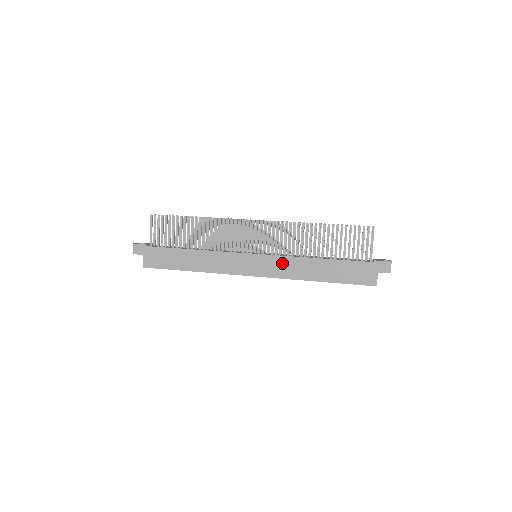
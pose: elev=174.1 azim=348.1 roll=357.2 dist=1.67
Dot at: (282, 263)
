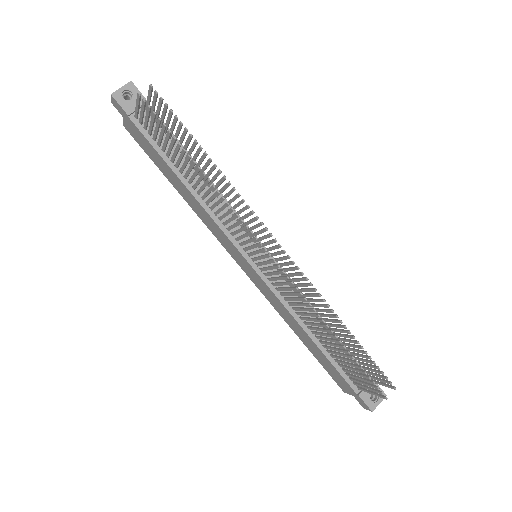
Dot at: (272, 297)
